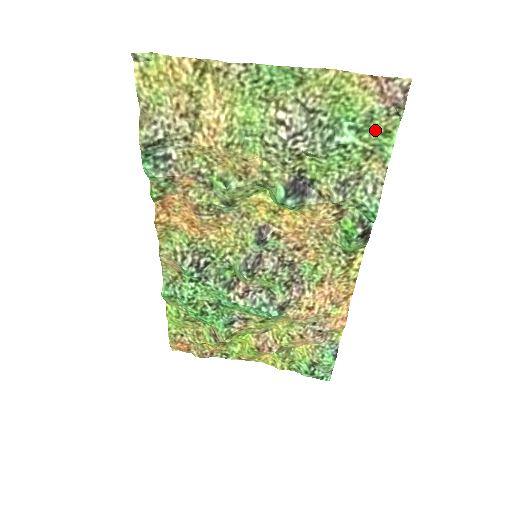
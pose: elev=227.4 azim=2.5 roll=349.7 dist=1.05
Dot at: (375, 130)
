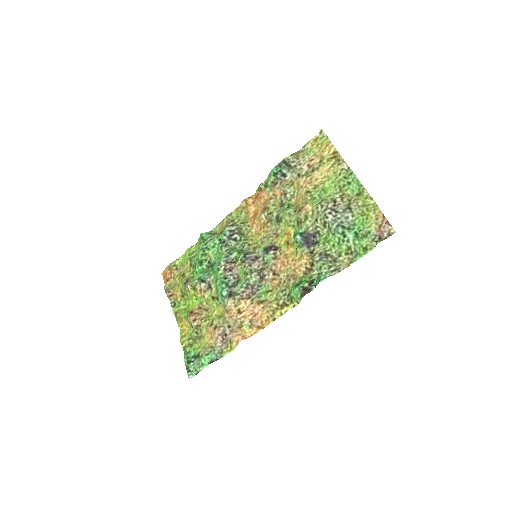
Dot at: (363, 243)
